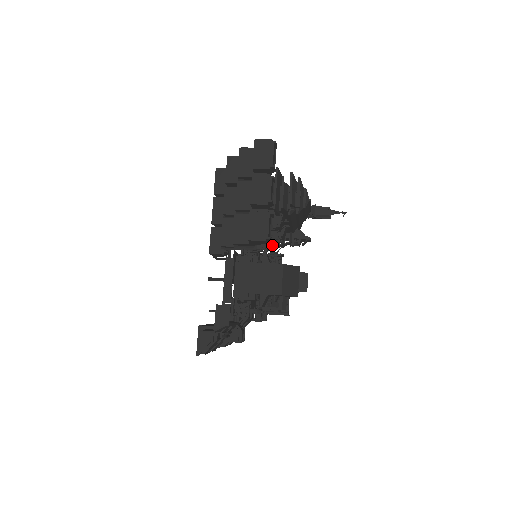
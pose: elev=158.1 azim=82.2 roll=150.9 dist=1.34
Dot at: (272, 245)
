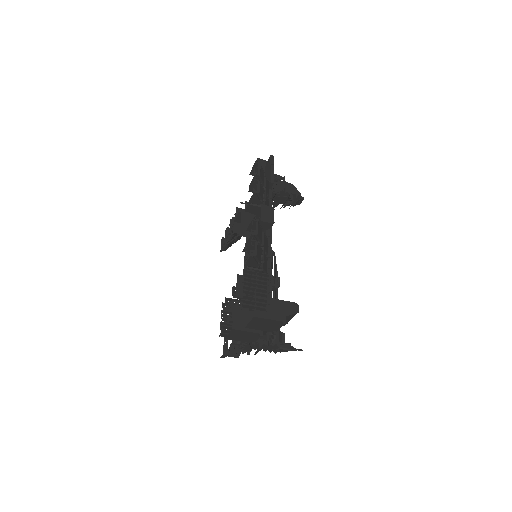
Dot at: occluded
